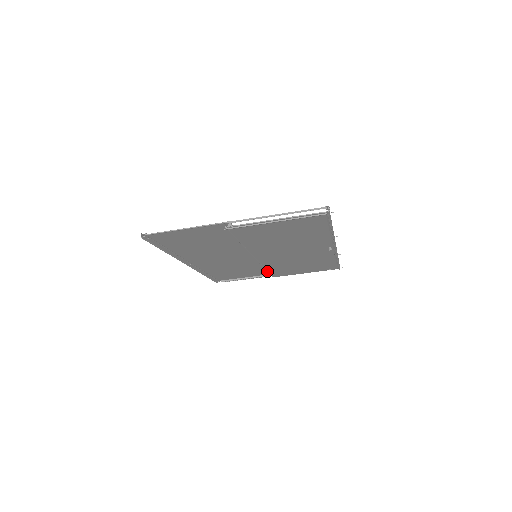
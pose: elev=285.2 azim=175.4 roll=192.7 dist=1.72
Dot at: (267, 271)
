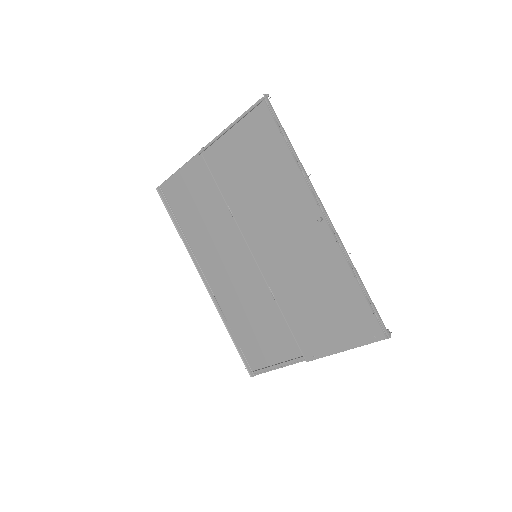
Dot at: (288, 325)
